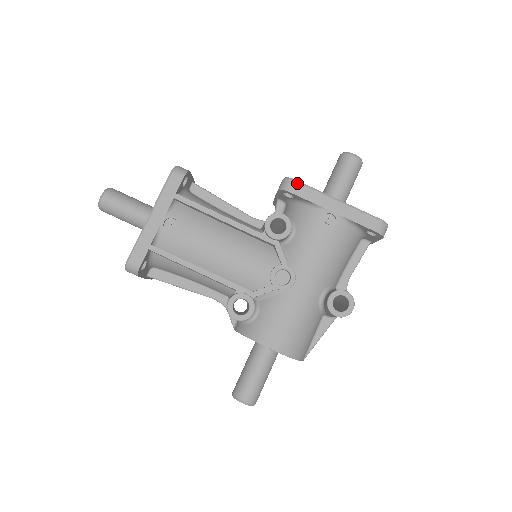
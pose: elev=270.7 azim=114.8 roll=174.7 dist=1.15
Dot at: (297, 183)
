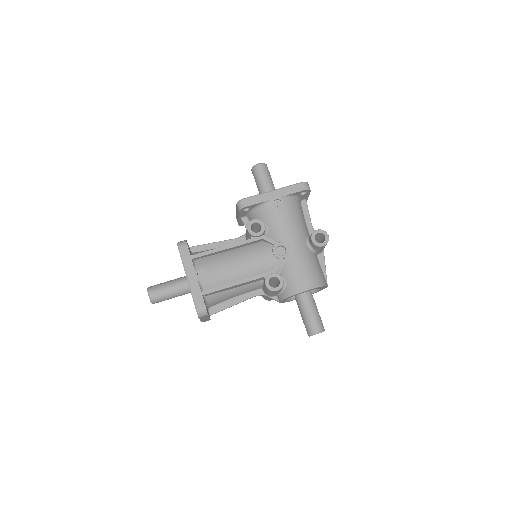
Dot at: (246, 199)
